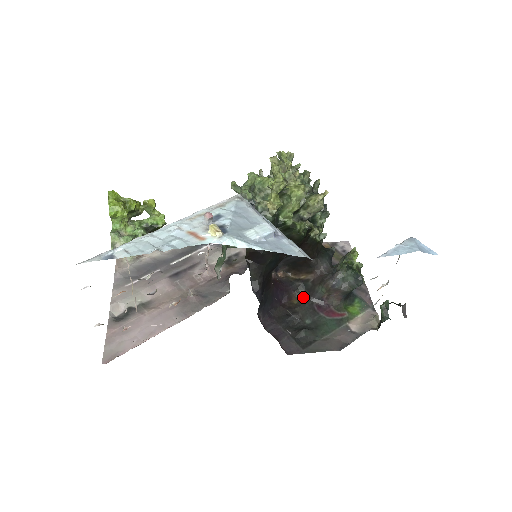
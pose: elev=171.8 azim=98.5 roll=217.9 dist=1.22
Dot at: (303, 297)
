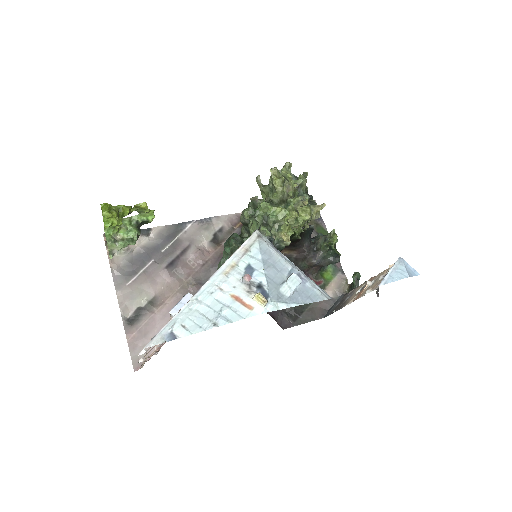
Dot at: occluded
